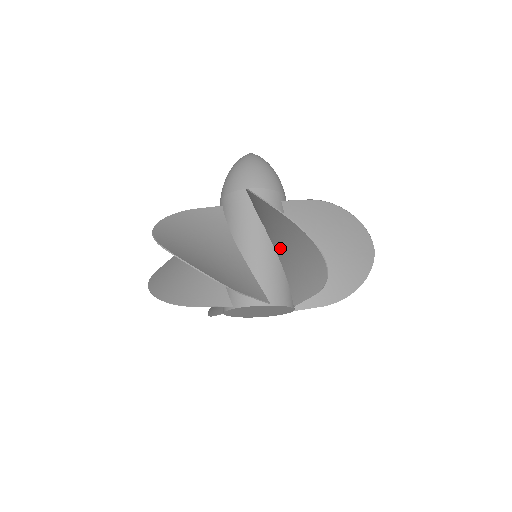
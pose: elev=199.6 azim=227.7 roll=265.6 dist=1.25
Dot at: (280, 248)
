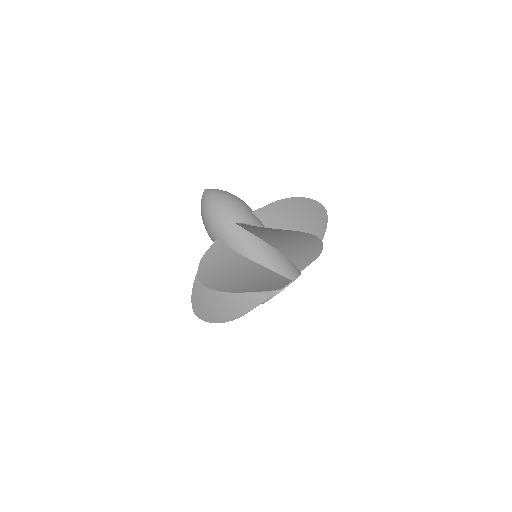
Dot at: (249, 268)
